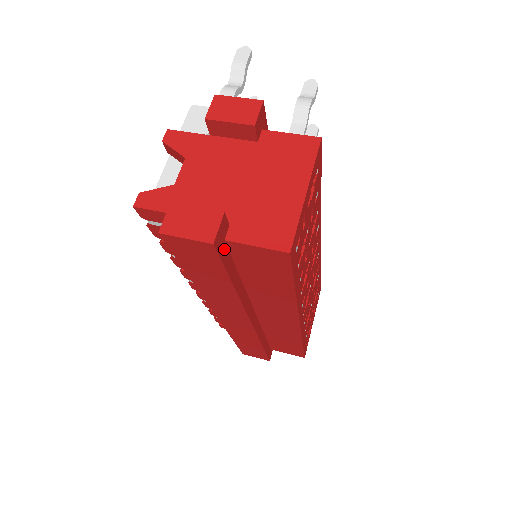
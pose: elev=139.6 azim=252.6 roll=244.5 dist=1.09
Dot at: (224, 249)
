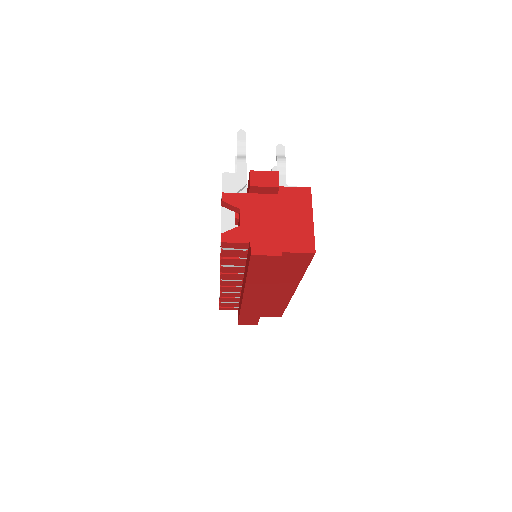
Dot at: occluded
